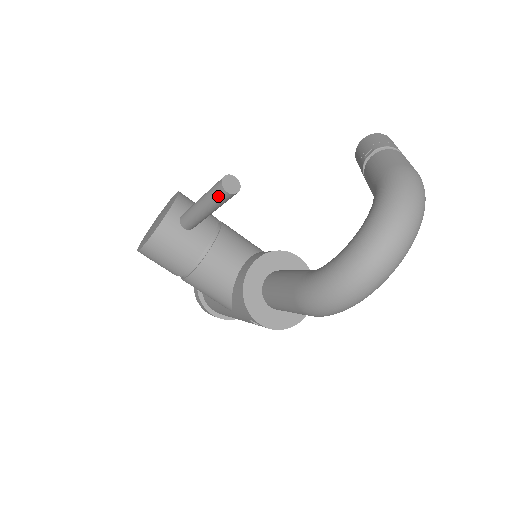
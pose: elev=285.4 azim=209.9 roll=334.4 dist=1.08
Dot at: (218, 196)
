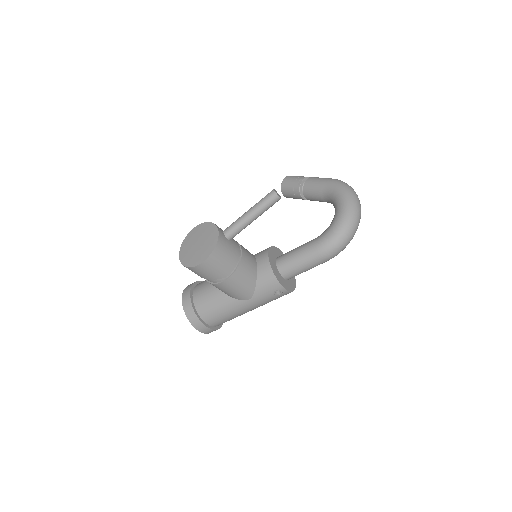
Dot at: (272, 202)
